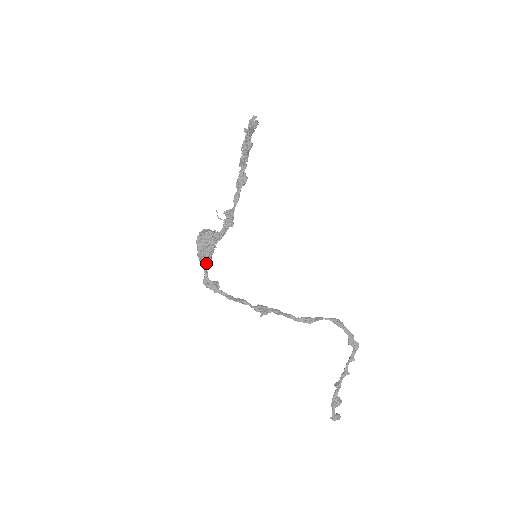
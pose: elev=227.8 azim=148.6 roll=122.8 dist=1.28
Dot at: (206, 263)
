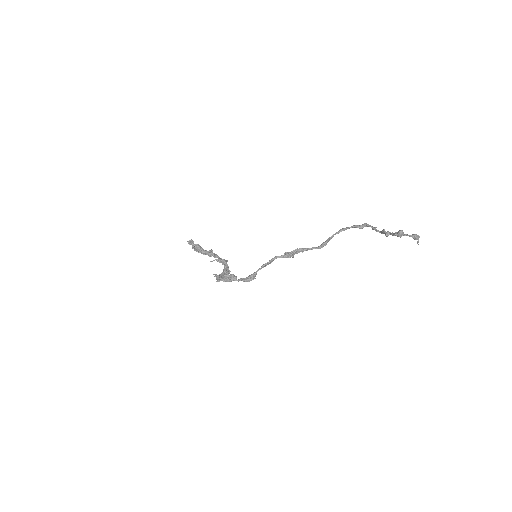
Dot at: (233, 276)
